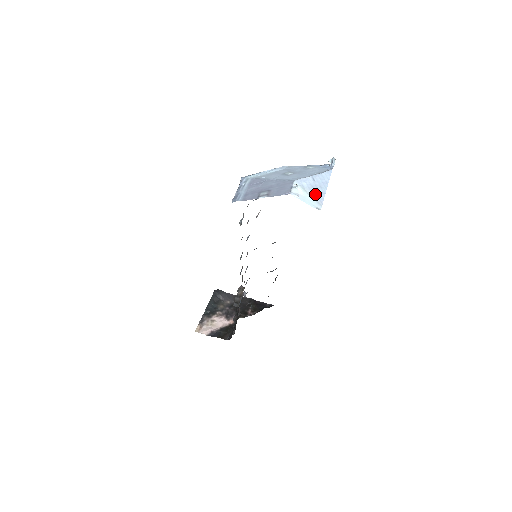
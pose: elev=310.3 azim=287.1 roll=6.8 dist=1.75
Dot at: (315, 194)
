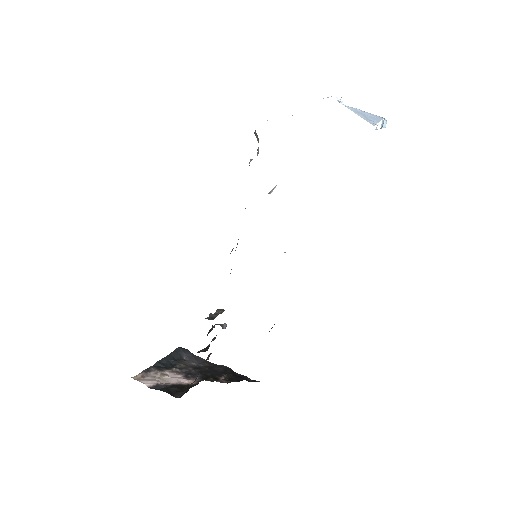
Dot at: (364, 117)
